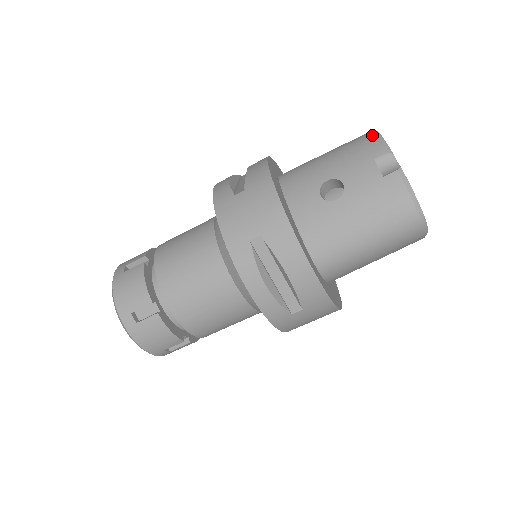
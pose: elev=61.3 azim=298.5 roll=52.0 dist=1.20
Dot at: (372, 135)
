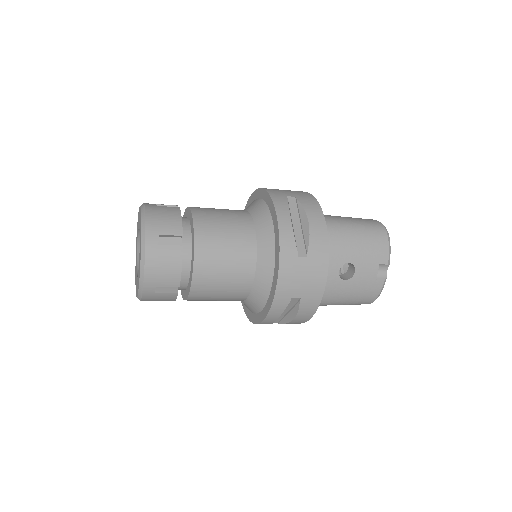
Dot at: (387, 240)
